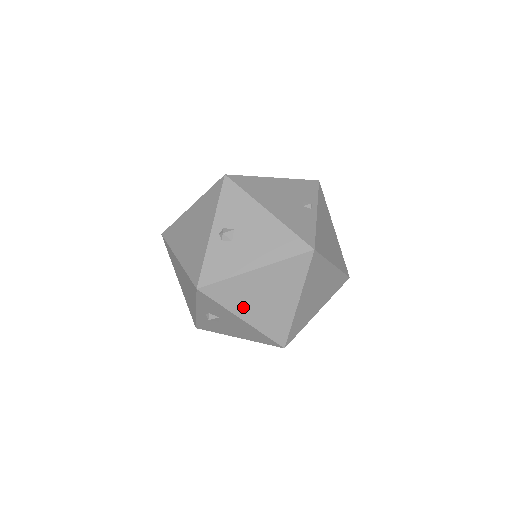
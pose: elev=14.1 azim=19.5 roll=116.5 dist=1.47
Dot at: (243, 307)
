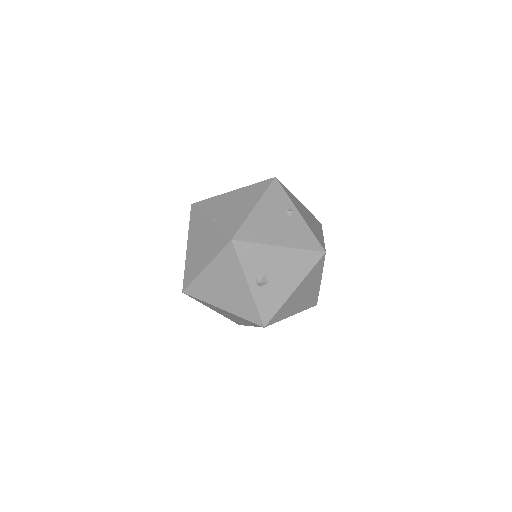
Dot at: (292, 310)
